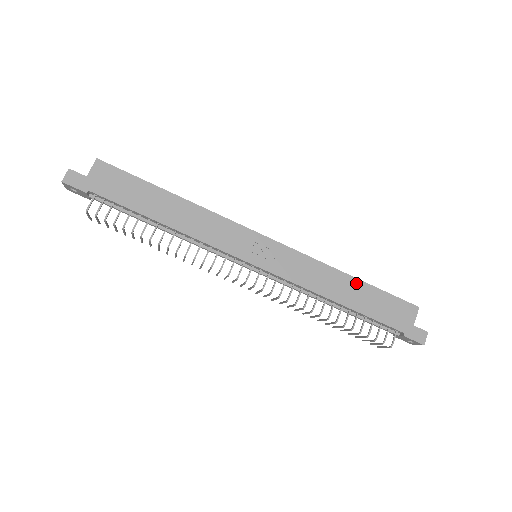
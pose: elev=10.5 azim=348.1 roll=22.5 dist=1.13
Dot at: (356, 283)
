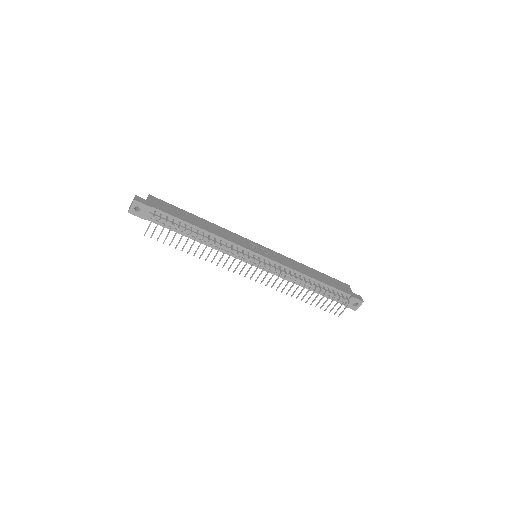
Dot at: (314, 271)
